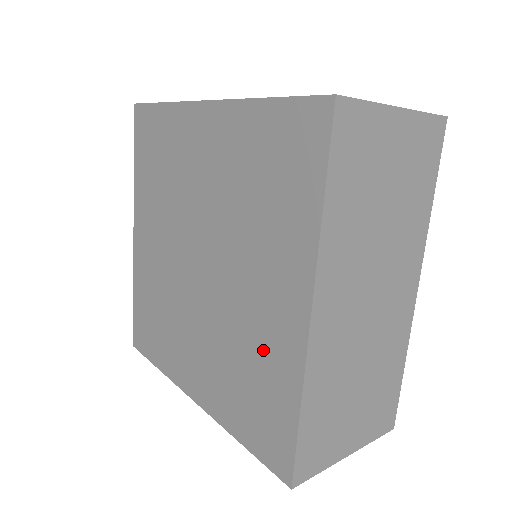
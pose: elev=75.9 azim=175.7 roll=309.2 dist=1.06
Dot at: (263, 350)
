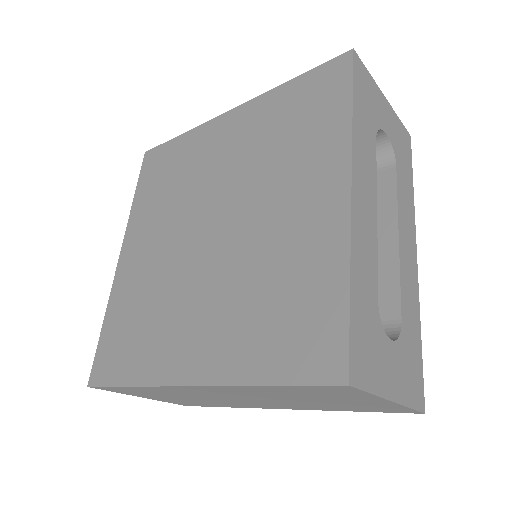
Dot at: (160, 335)
